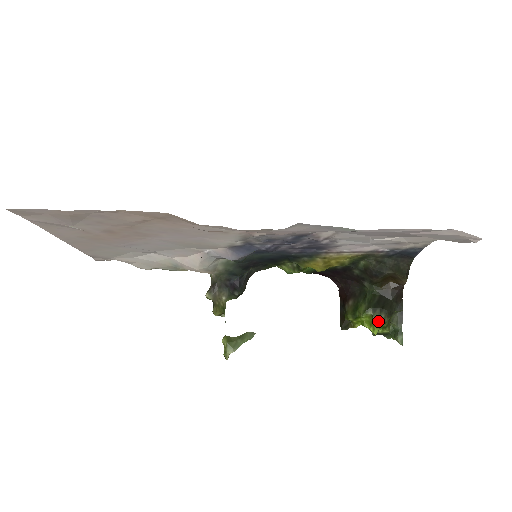
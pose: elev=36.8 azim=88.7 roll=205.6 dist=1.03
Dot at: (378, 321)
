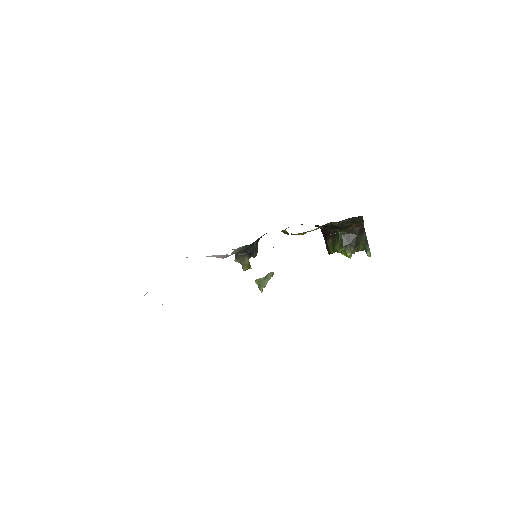
Dot at: (349, 253)
